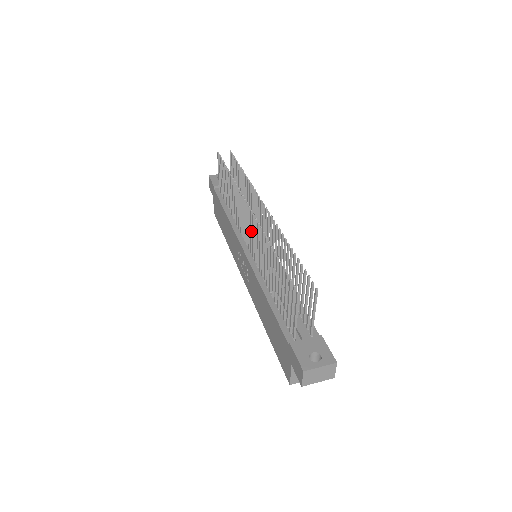
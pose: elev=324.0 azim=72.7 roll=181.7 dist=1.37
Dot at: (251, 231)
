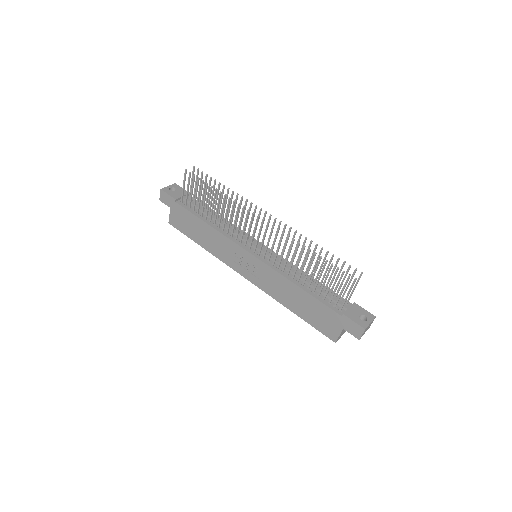
Dot at: (264, 238)
